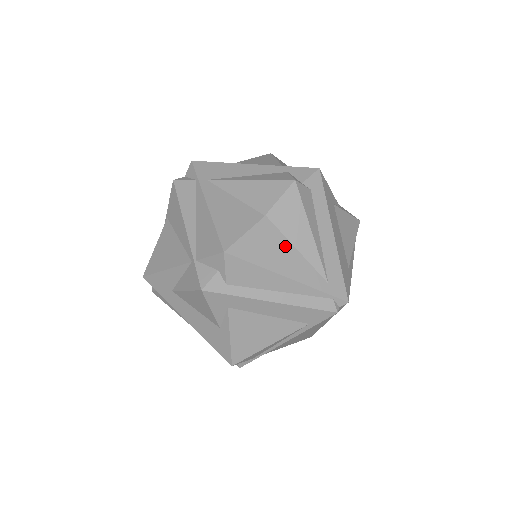
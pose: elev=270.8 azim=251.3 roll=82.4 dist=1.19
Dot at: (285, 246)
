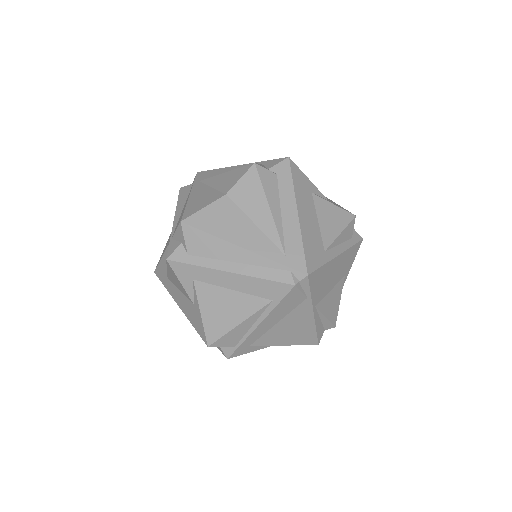
Dot at: (242, 220)
